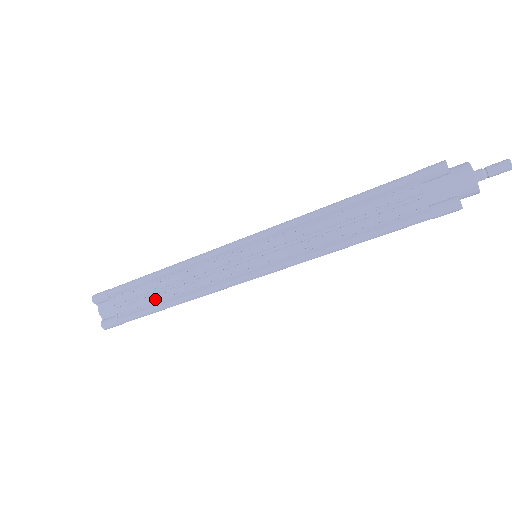
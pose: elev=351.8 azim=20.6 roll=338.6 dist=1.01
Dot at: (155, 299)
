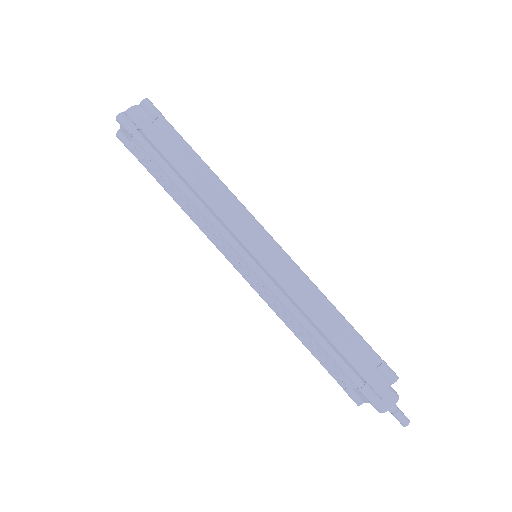
Dot at: occluded
